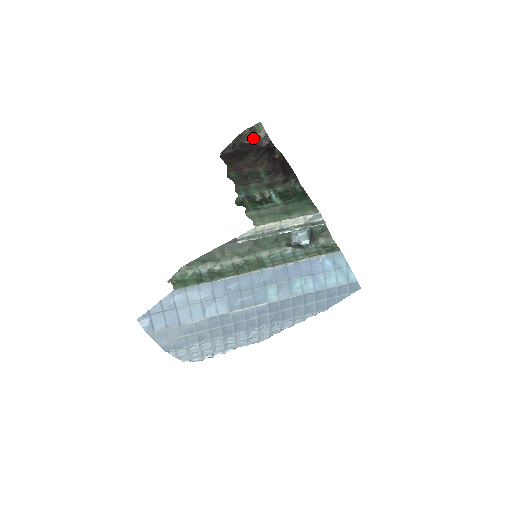
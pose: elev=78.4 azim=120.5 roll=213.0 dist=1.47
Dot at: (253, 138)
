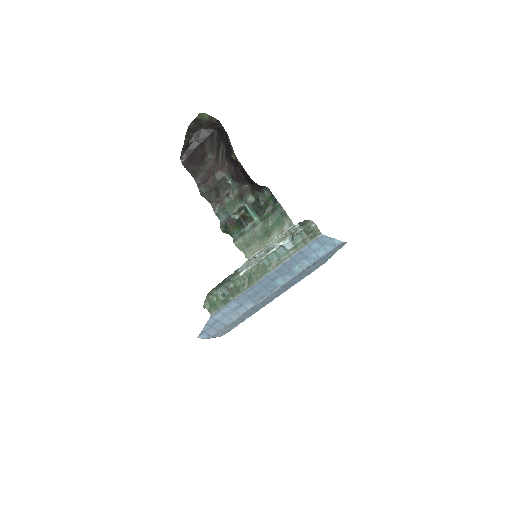
Dot at: (201, 125)
